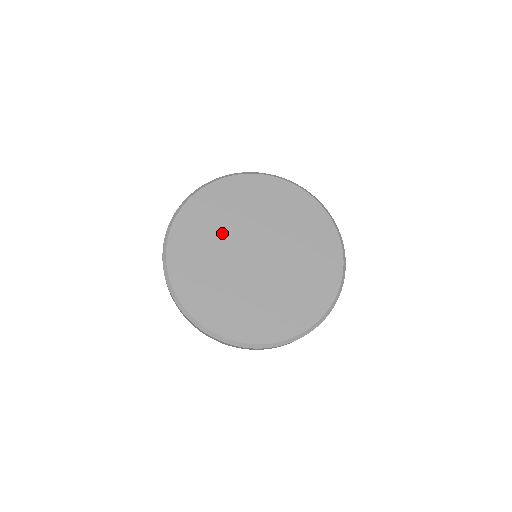
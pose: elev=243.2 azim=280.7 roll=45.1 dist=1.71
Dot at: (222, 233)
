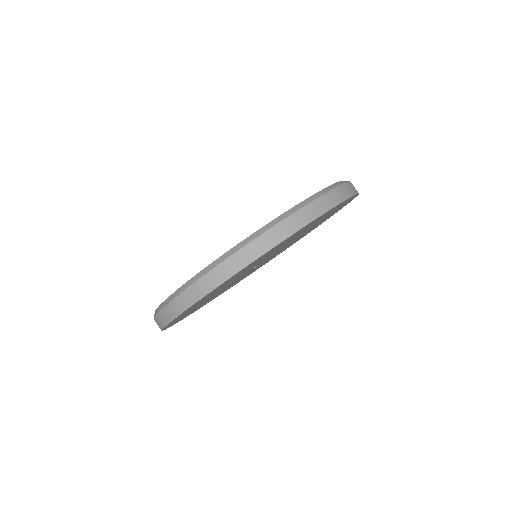
Dot at: occluded
